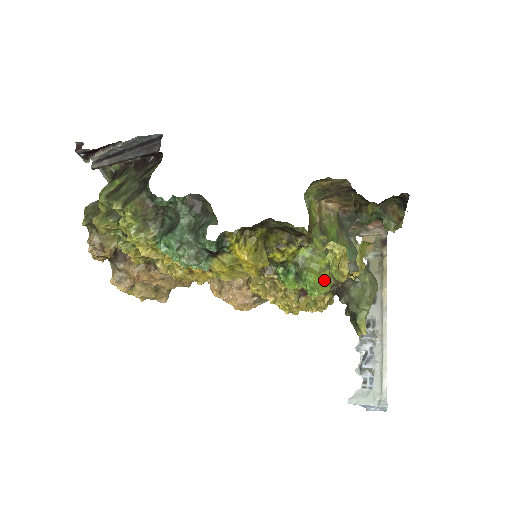
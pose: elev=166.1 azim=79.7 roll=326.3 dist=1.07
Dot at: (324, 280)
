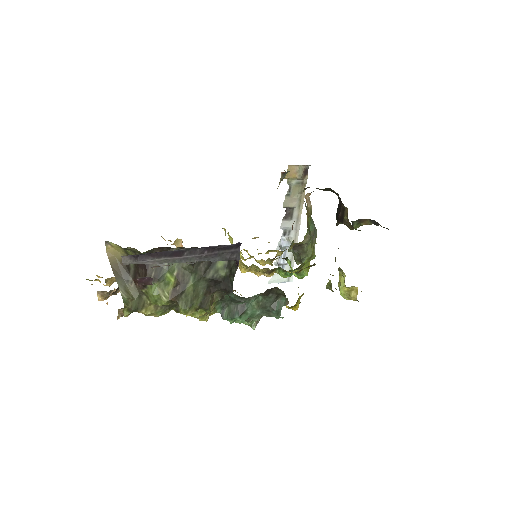
Dot at: occluded
